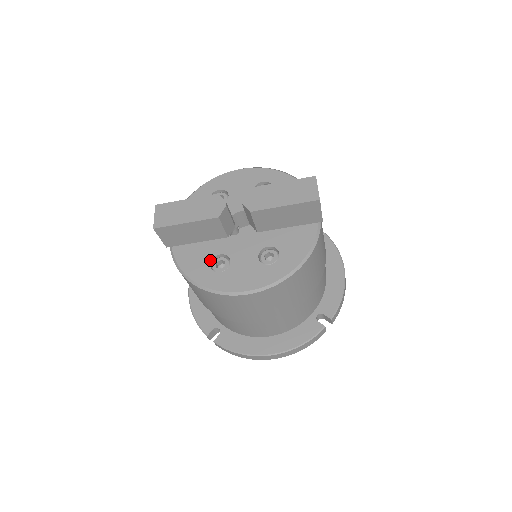
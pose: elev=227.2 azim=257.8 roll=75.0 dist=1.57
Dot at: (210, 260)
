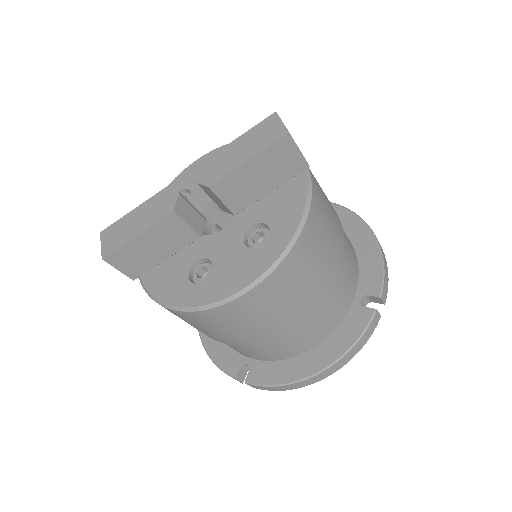
Dot at: (187, 272)
